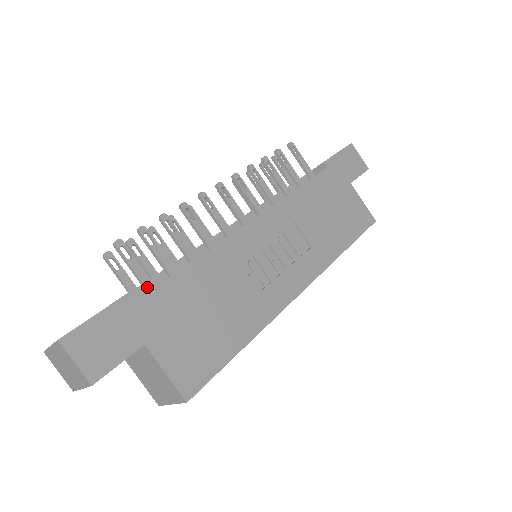
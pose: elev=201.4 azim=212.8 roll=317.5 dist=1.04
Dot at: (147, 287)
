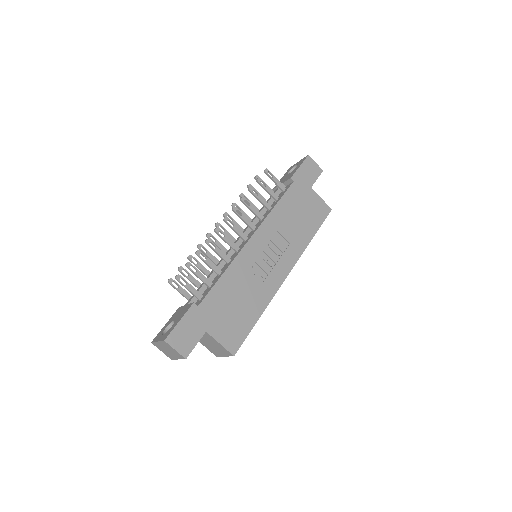
Dot at: (199, 298)
